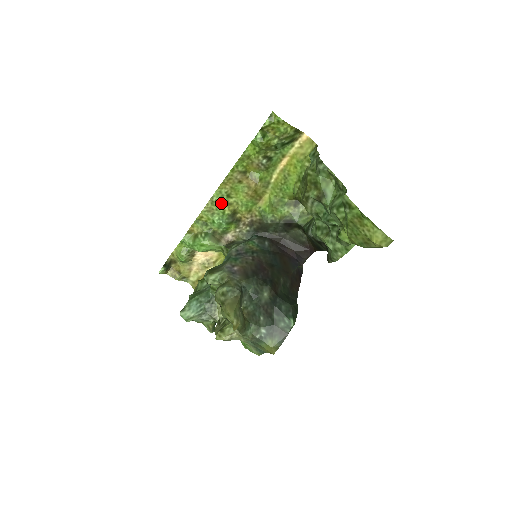
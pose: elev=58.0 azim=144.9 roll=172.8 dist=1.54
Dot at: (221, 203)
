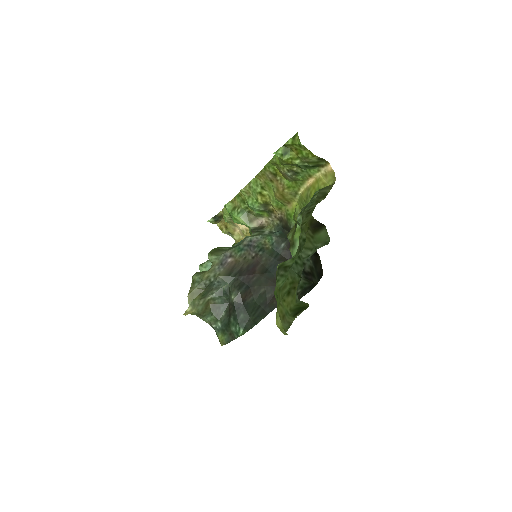
Dot at: (256, 191)
